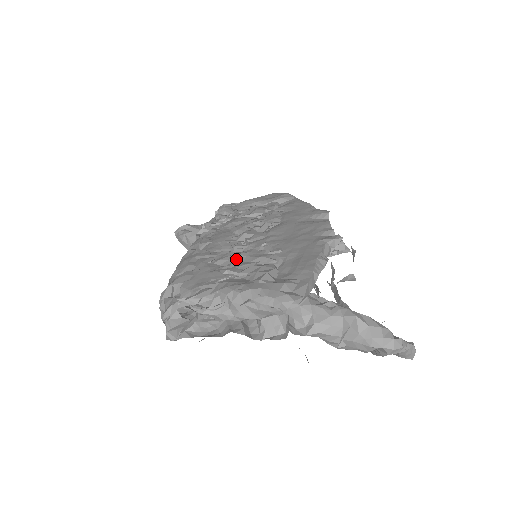
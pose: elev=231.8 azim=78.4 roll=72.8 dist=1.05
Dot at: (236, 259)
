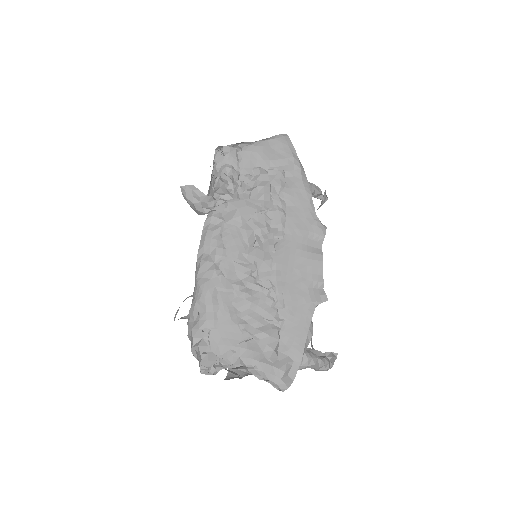
Dot at: (250, 308)
